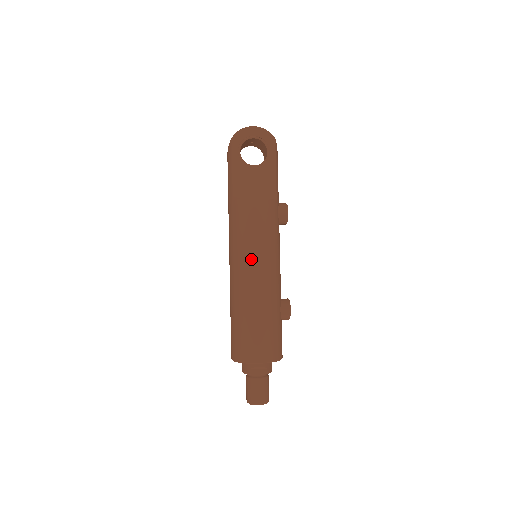
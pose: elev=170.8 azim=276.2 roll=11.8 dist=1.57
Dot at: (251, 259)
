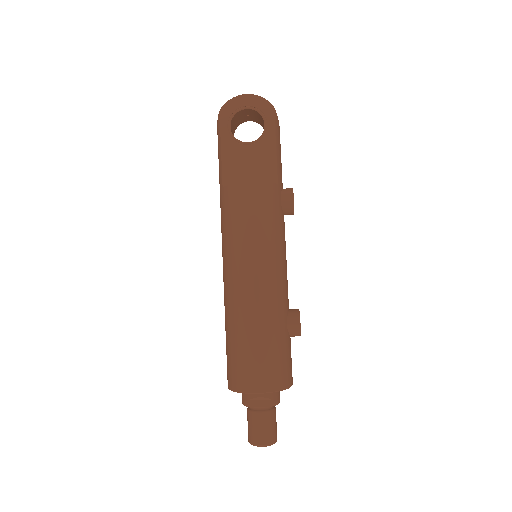
Dot at: (244, 259)
